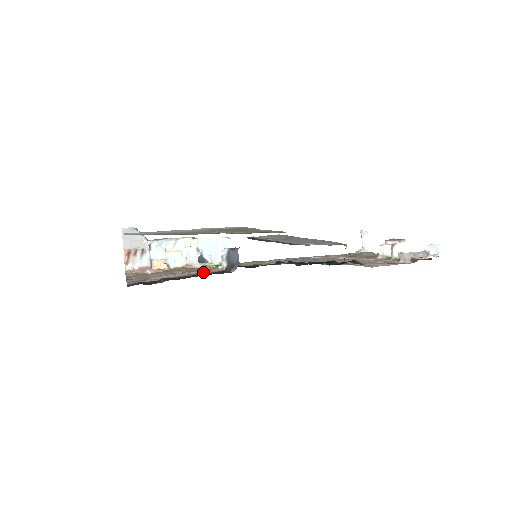
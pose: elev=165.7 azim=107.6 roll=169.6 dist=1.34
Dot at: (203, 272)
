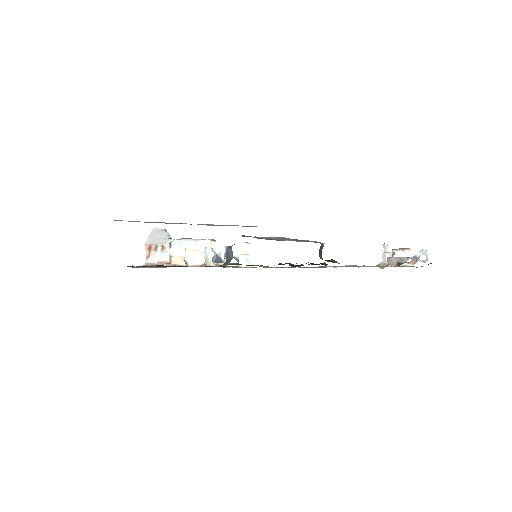
Dot at: (203, 266)
